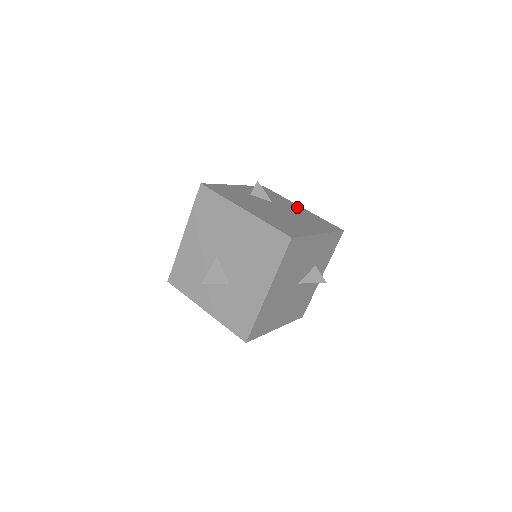
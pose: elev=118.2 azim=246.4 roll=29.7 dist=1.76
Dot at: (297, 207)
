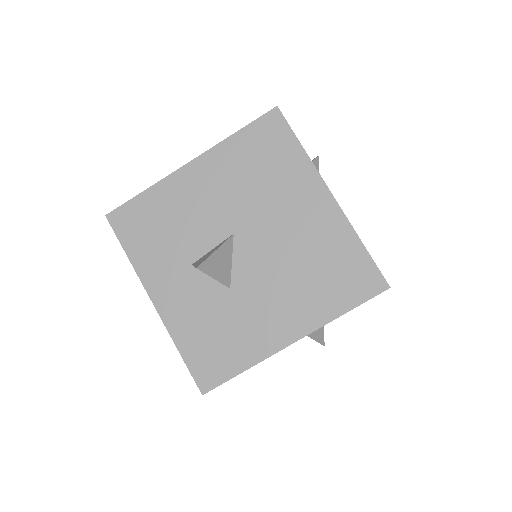
Dot at: occluded
